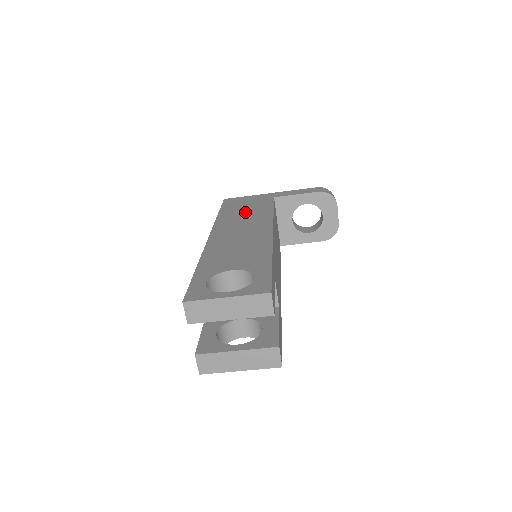
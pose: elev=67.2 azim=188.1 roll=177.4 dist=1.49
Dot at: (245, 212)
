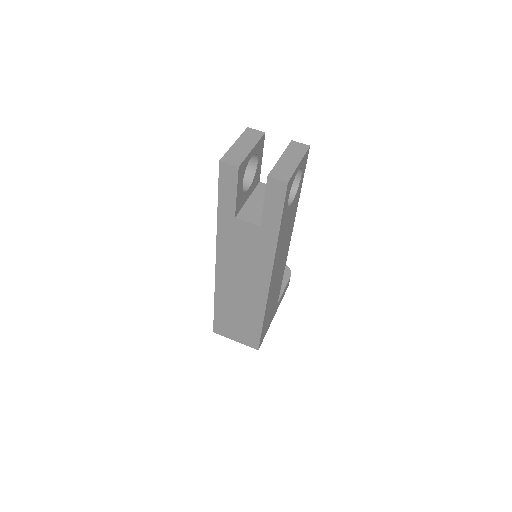
Dot at: occluded
